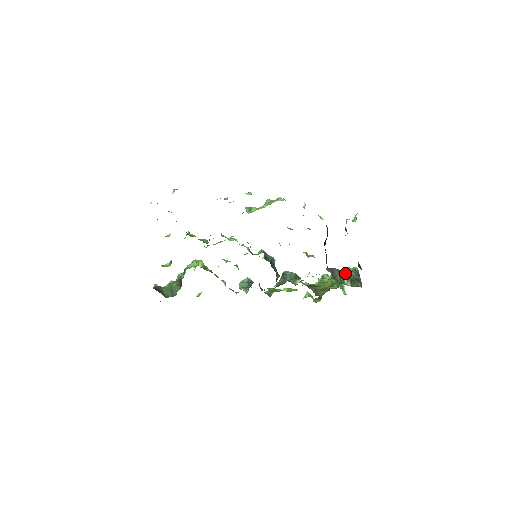
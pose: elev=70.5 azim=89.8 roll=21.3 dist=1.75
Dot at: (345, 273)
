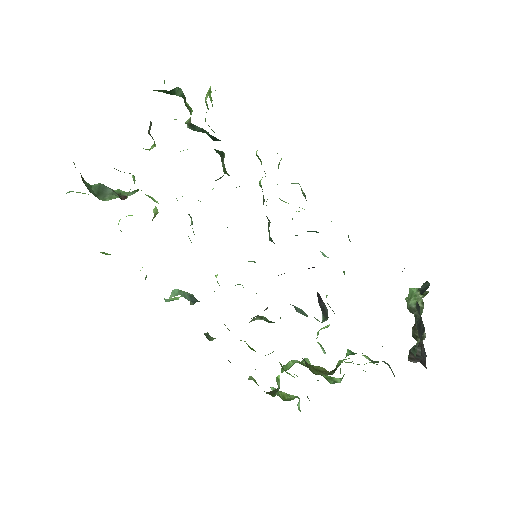
Dot at: occluded
